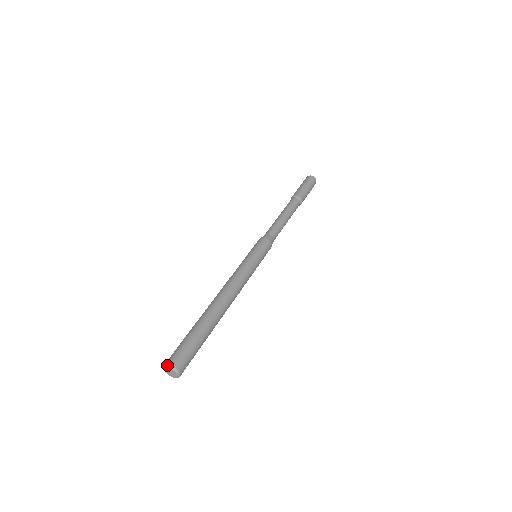
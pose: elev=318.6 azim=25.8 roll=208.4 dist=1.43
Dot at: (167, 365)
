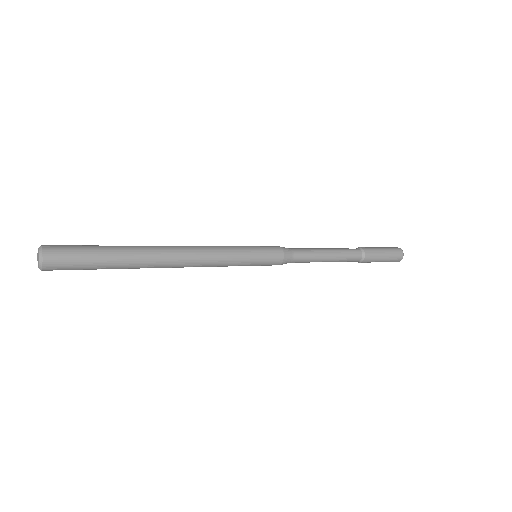
Dot at: (41, 247)
